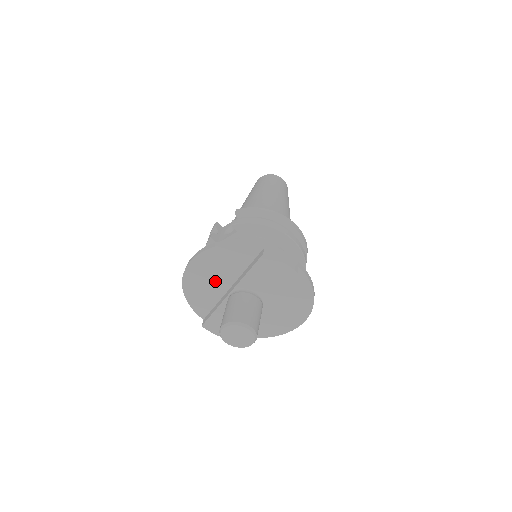
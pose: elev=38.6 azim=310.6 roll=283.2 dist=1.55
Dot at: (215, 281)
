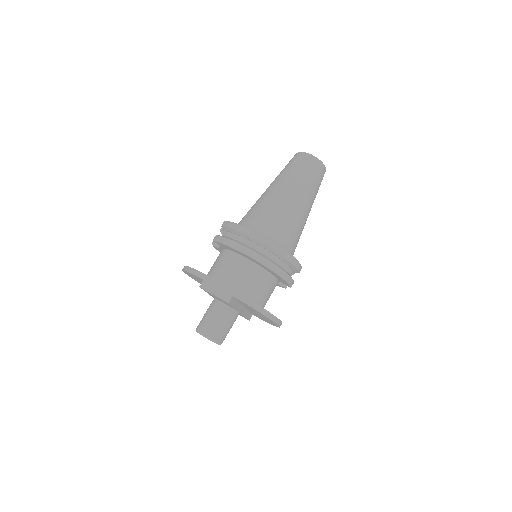
Dot at: occluded
